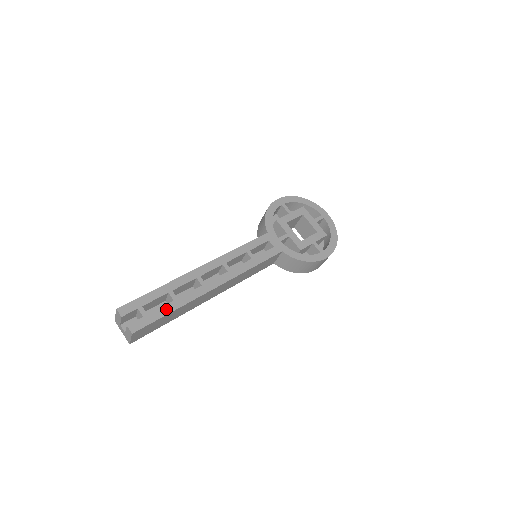
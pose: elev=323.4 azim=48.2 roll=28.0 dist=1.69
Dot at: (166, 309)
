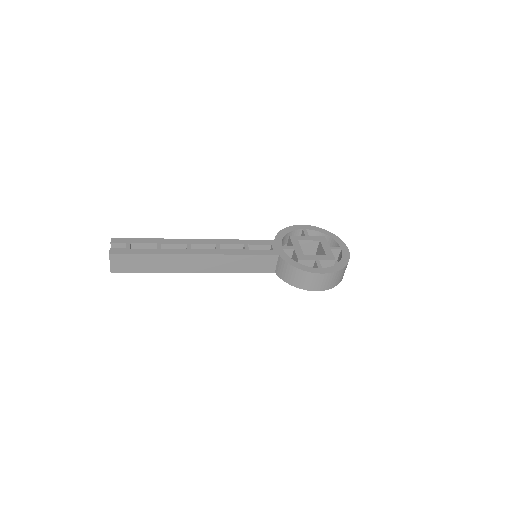
Dot at: (147, 251)
